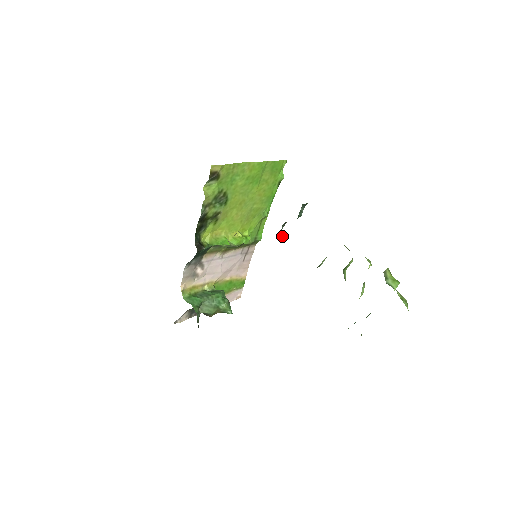
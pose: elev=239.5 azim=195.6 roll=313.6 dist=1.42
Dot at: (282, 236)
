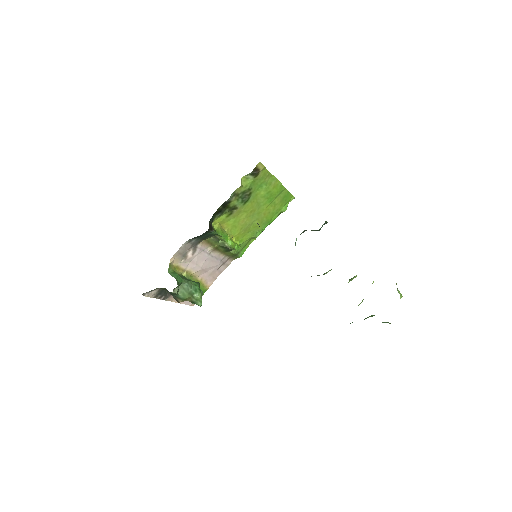
Dot at: occluded
